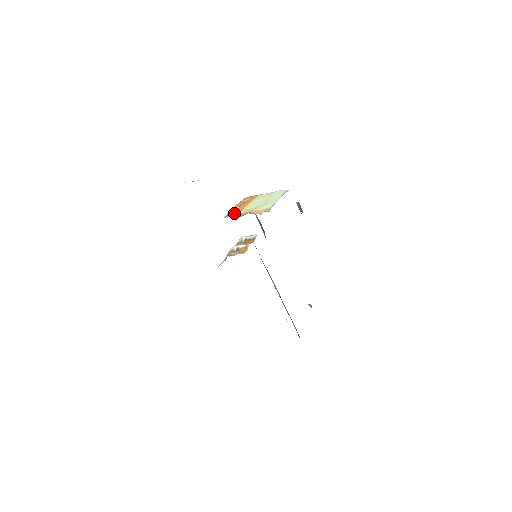
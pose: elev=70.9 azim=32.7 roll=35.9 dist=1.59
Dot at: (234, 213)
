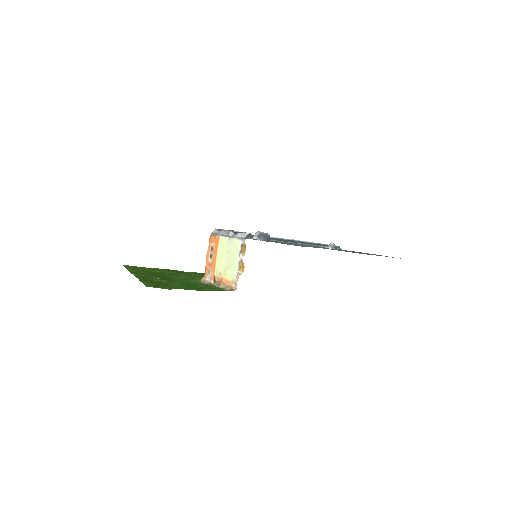
Dot at: (210, 275)
